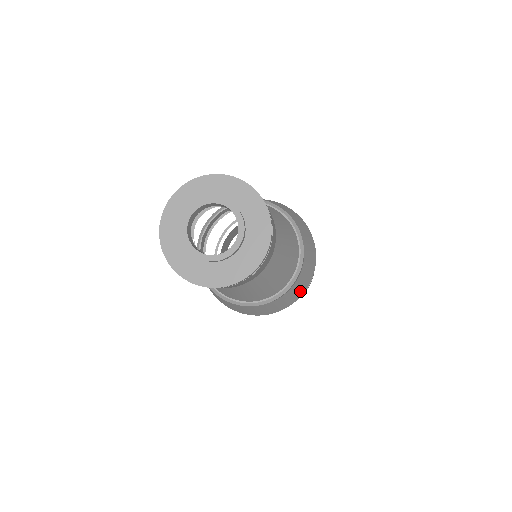
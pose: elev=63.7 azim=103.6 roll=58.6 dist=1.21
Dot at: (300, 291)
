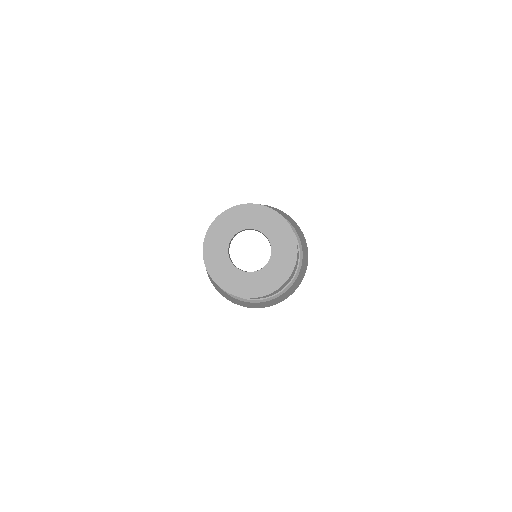
Dot at: (289, 293)
